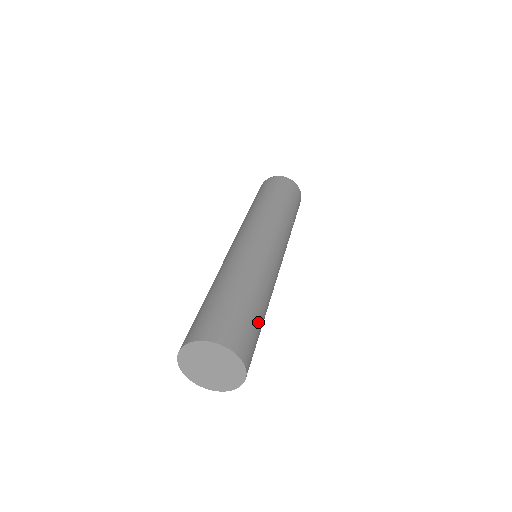
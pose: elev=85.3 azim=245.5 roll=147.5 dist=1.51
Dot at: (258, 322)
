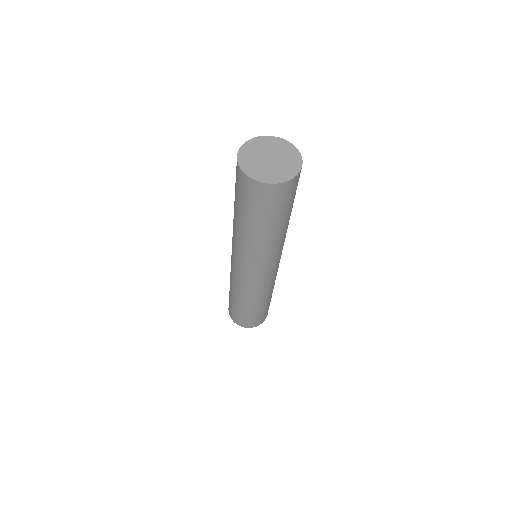
Dot at: occluded
